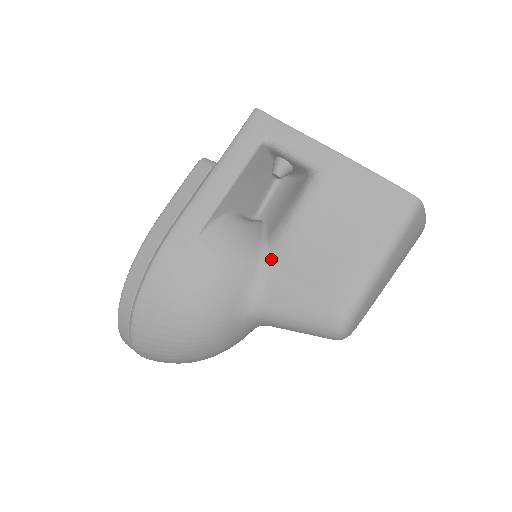
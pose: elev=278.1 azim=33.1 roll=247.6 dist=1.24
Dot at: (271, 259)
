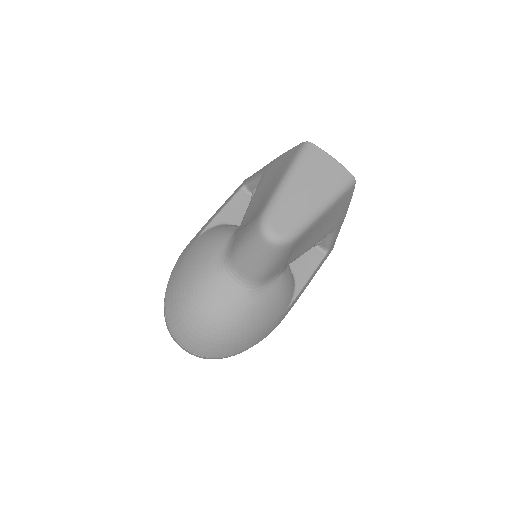
Dot at: occluded
